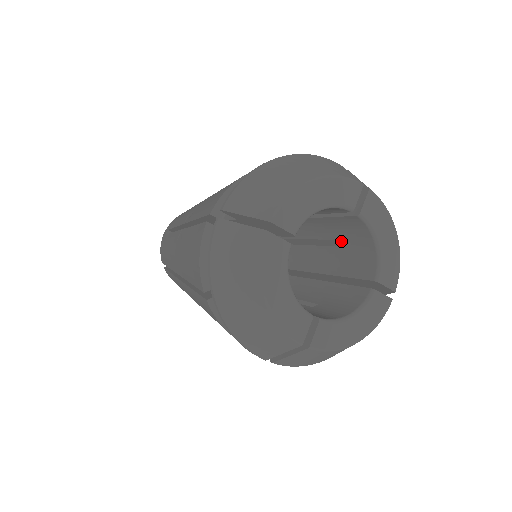
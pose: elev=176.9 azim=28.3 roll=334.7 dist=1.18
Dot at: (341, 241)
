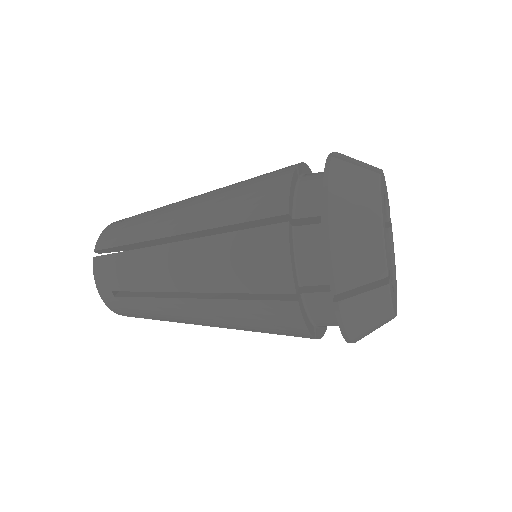
Dot at: occluded
